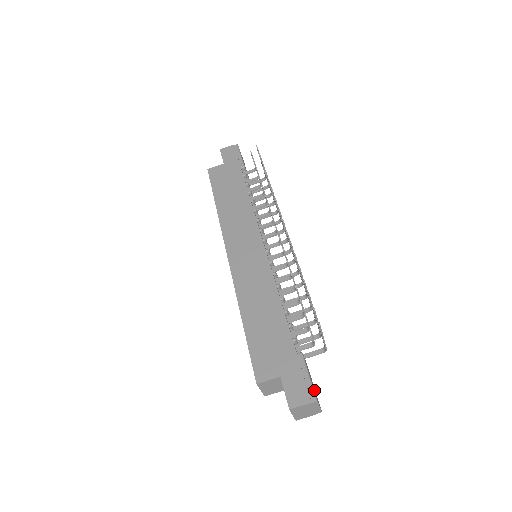
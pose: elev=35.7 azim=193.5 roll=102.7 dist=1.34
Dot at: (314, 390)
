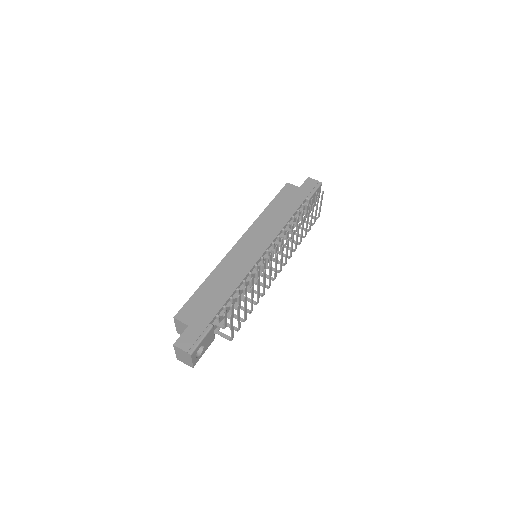
Dot at: (197, 349)
